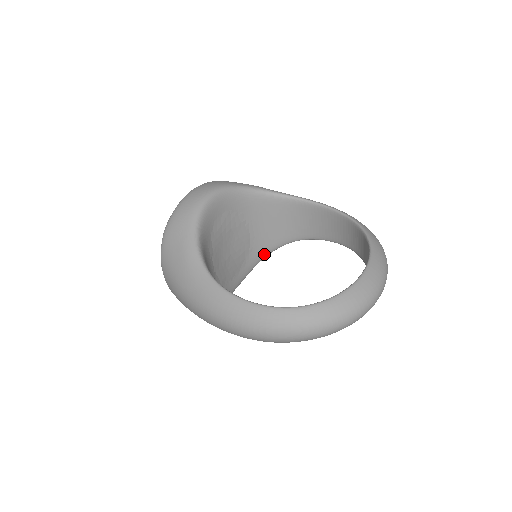
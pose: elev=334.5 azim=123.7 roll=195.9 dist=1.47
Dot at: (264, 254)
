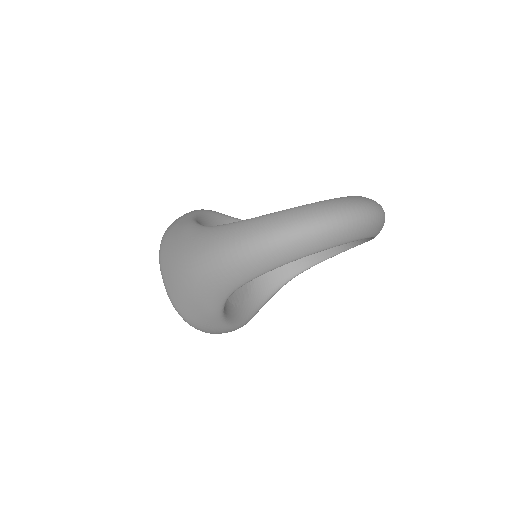
Dot at: (267, 293)
